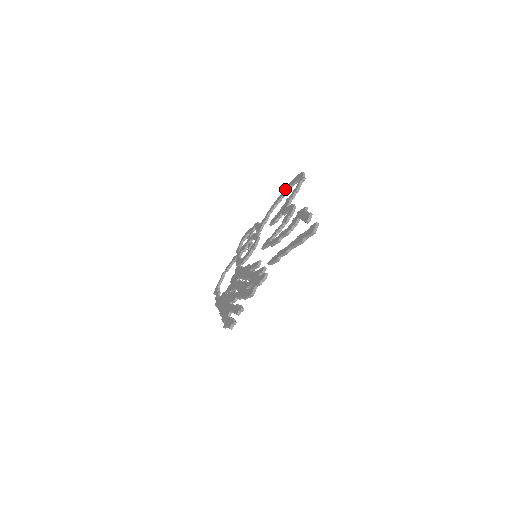
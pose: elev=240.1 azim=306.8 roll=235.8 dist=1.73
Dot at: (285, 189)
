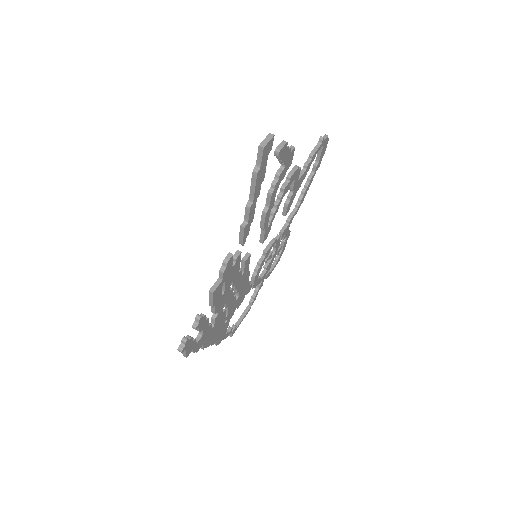
Dot at: (312, 171)
